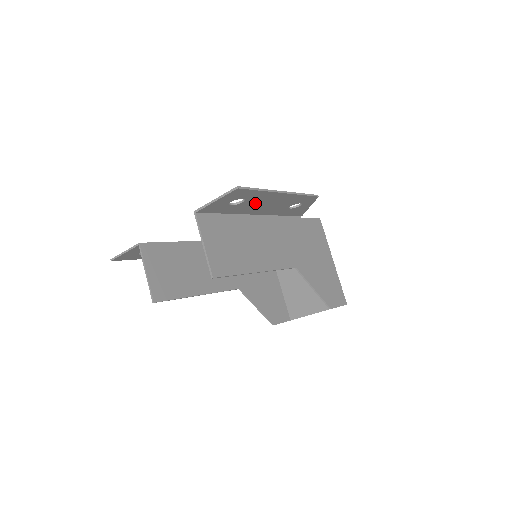
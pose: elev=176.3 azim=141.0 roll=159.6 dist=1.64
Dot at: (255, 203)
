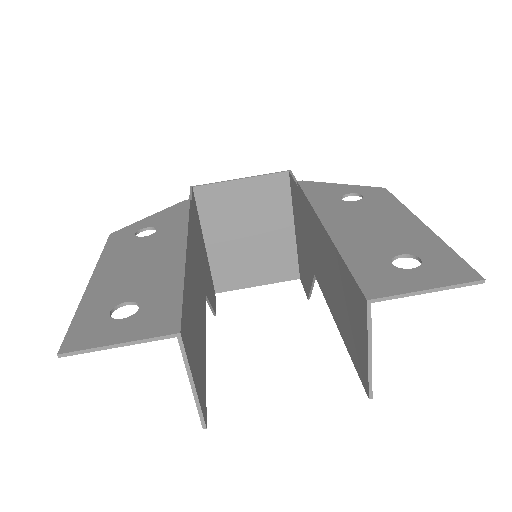
Dot at: (386, 241)
